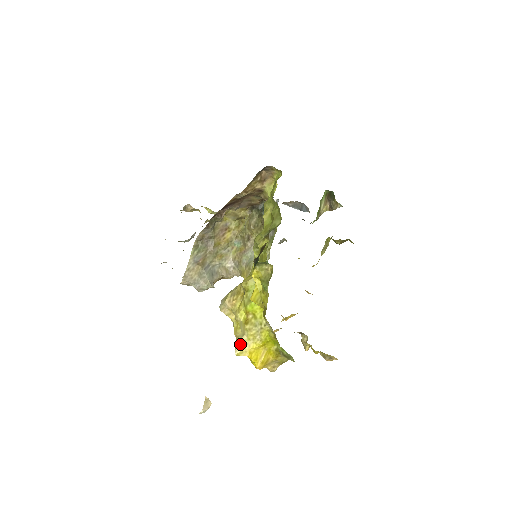
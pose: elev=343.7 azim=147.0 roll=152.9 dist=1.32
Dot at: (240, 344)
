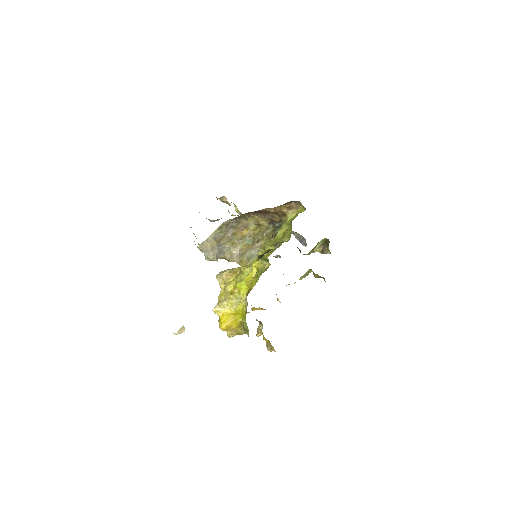
Dot at: (220, 305)
